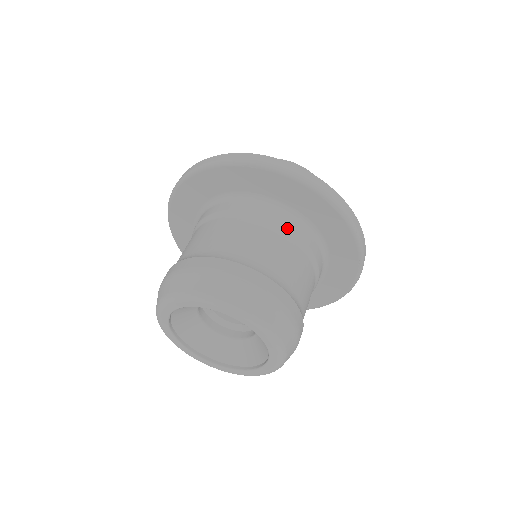
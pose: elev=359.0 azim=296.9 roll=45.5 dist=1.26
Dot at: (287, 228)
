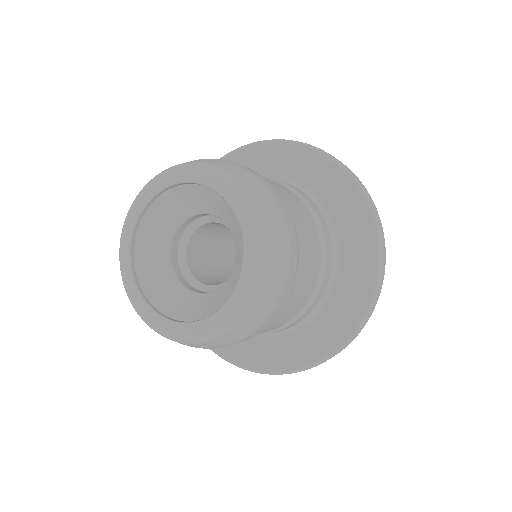
Dot at: (279, 181)
